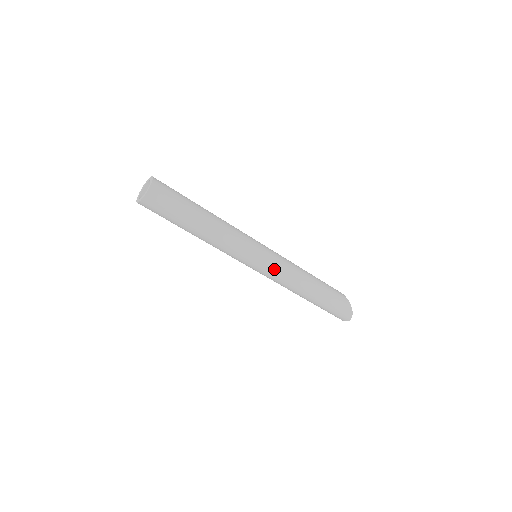
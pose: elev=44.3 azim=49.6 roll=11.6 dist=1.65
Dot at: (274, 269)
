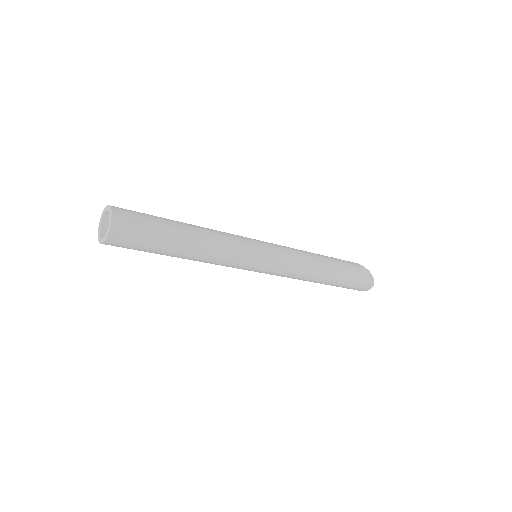
Dot at: (282, 260)
